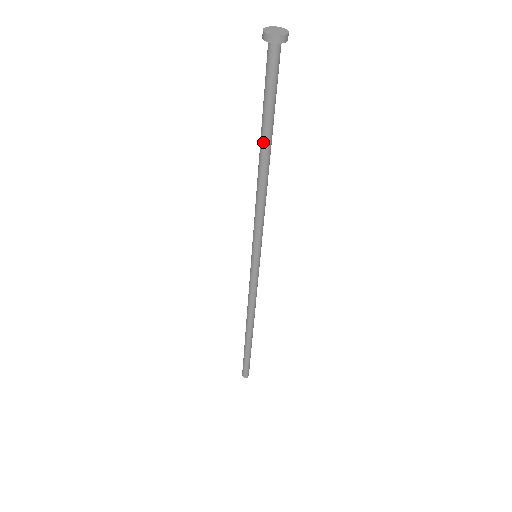
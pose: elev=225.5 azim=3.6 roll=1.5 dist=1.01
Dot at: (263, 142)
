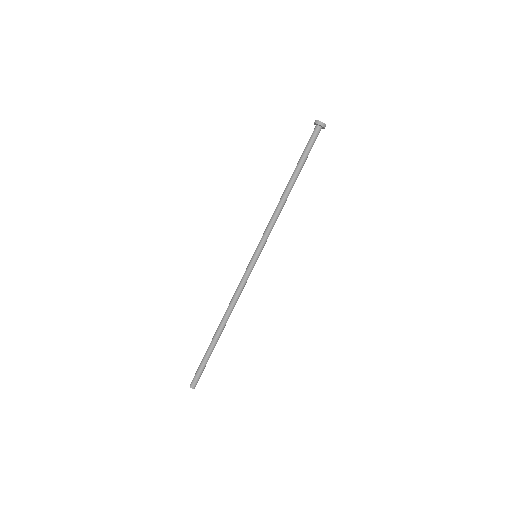
Dot at: (297, 176)
